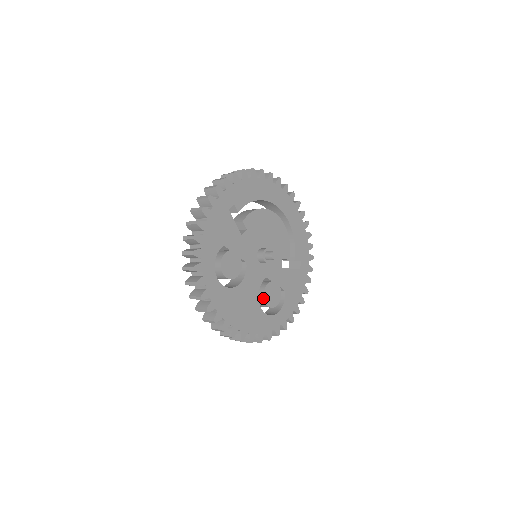
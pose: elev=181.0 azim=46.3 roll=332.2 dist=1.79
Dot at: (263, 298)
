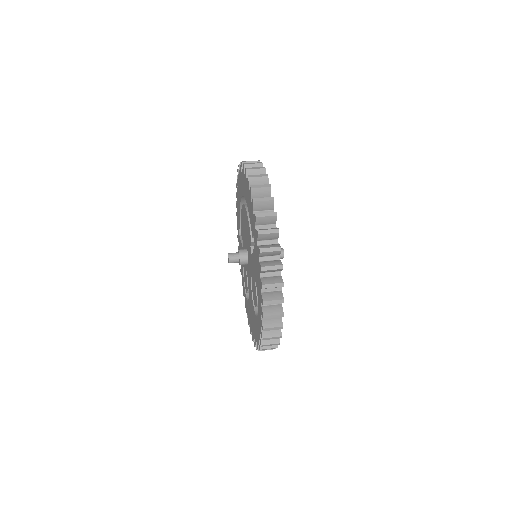
Dot at: occluded
